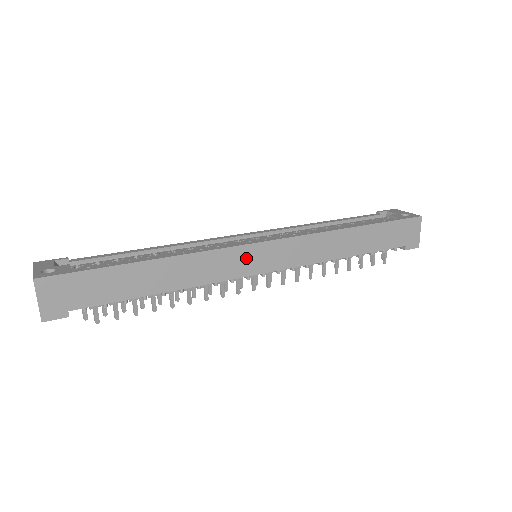
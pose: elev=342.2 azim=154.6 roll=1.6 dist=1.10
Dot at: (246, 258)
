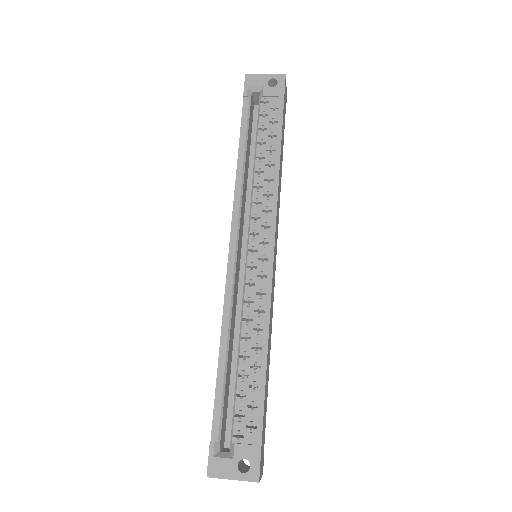
Dot at: occluded
